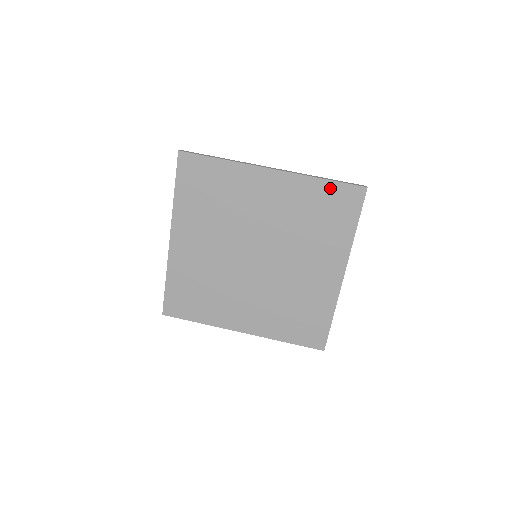
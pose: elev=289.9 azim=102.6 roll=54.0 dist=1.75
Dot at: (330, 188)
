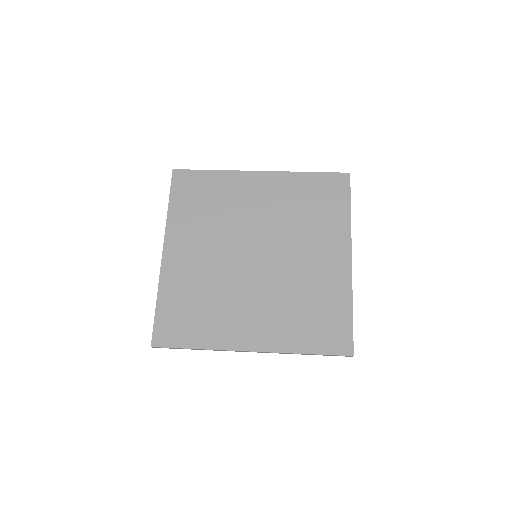
Dot at: (317, 179)
